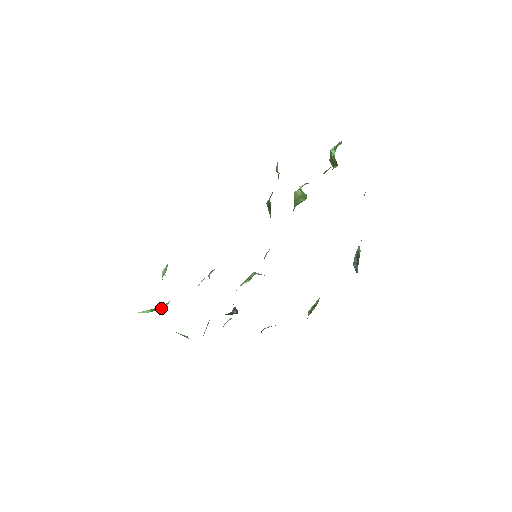
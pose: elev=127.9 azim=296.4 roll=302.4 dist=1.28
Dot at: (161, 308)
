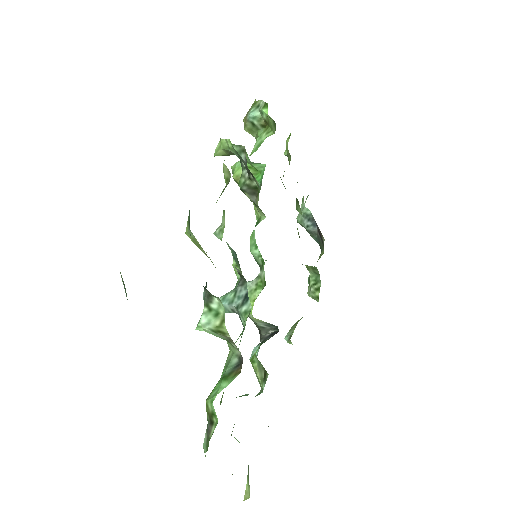
Dot at: (236, 368)
